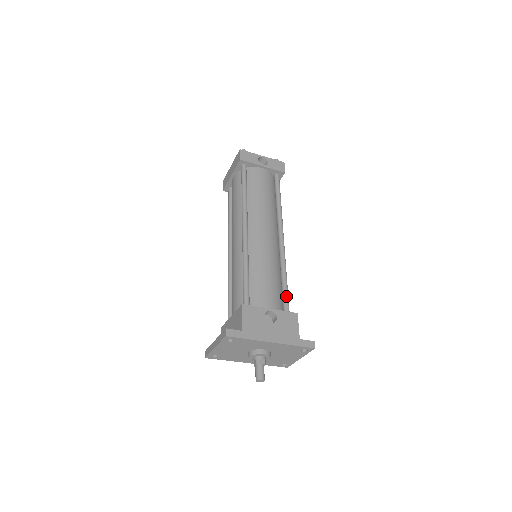
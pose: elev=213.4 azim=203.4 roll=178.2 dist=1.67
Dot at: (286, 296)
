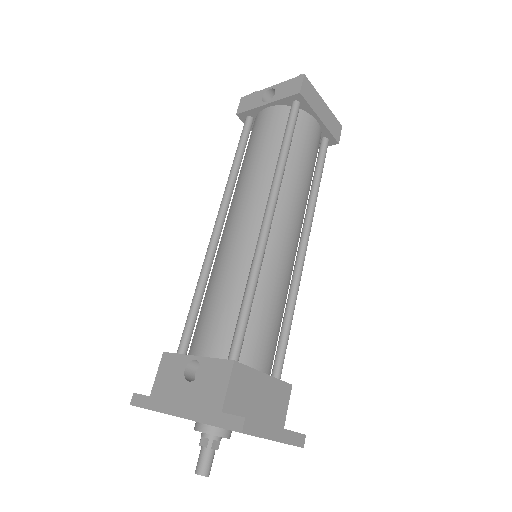
Dot at: (236, 327)
